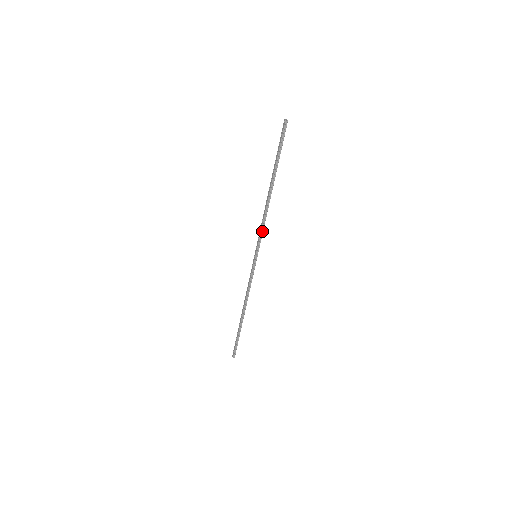
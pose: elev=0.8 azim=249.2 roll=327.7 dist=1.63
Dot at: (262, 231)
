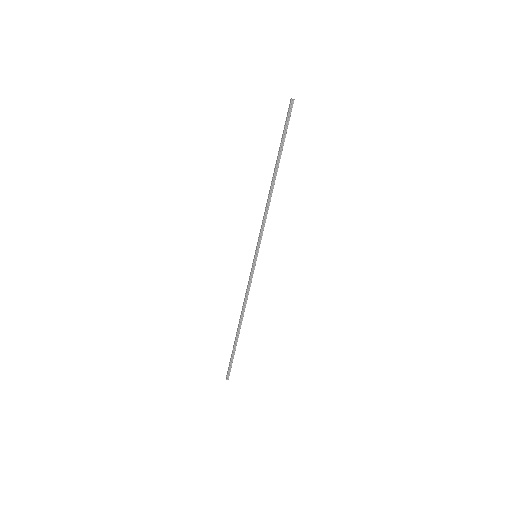
Dot at: (263, 226)
